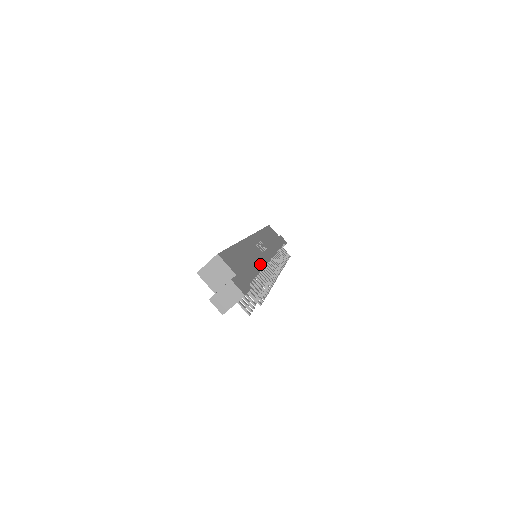
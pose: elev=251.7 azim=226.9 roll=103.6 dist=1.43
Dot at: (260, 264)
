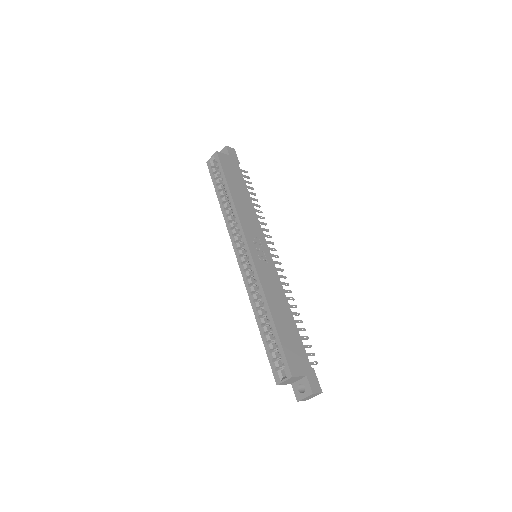
Dot at: (284, 299)
